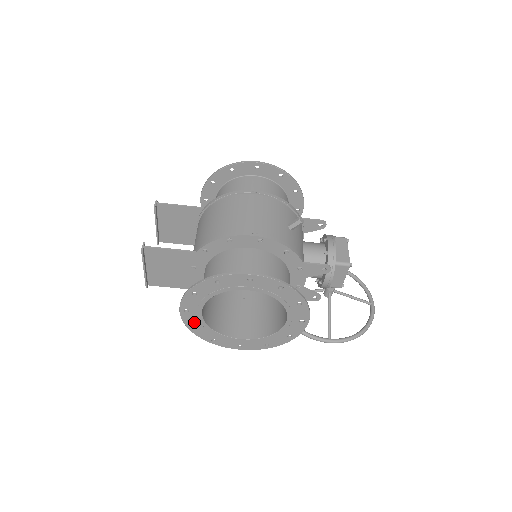
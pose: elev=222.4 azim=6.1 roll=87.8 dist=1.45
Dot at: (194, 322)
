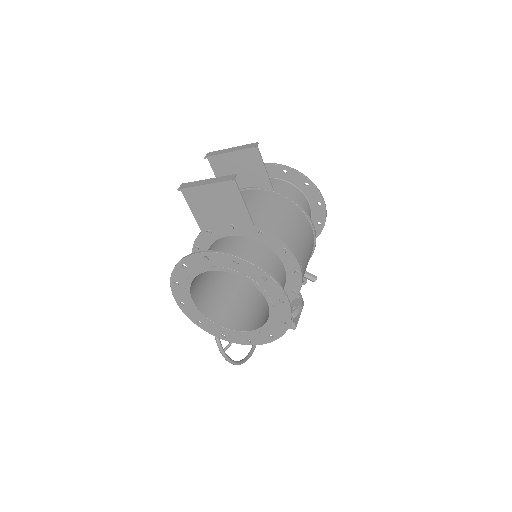
Dot at: (193, 265)
